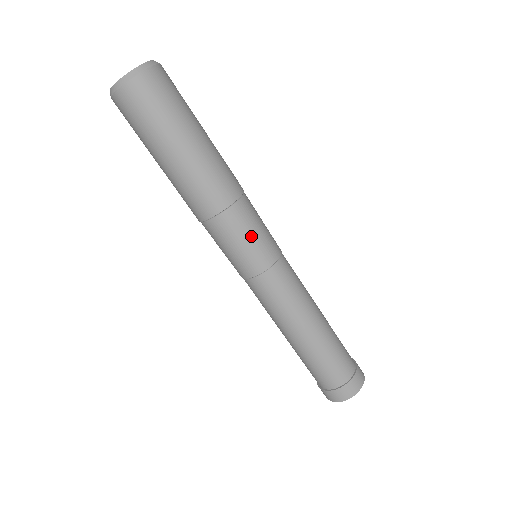
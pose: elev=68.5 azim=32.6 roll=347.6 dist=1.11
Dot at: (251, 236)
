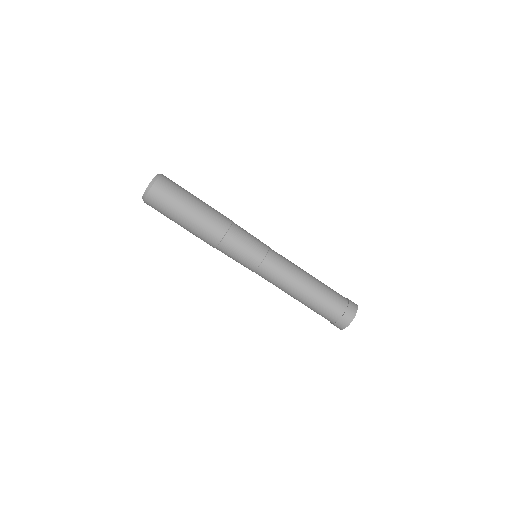
Dot at: (241, 251)
